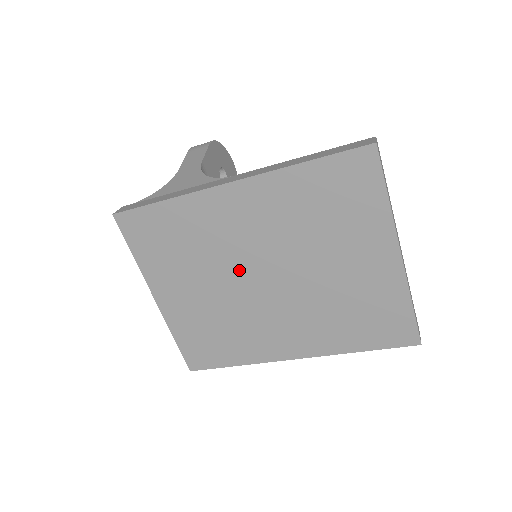
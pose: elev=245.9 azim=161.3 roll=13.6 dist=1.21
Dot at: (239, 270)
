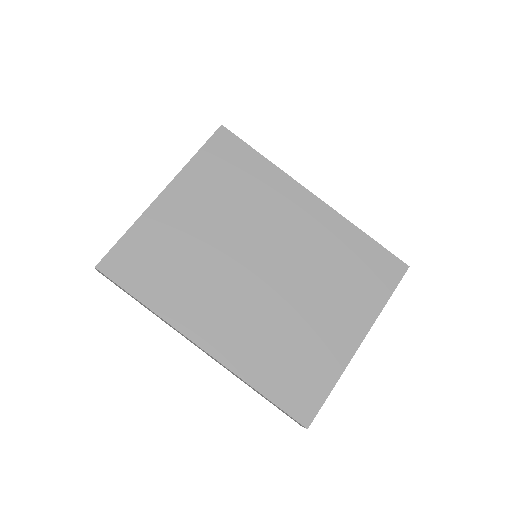
Dot at: (252, 243)
